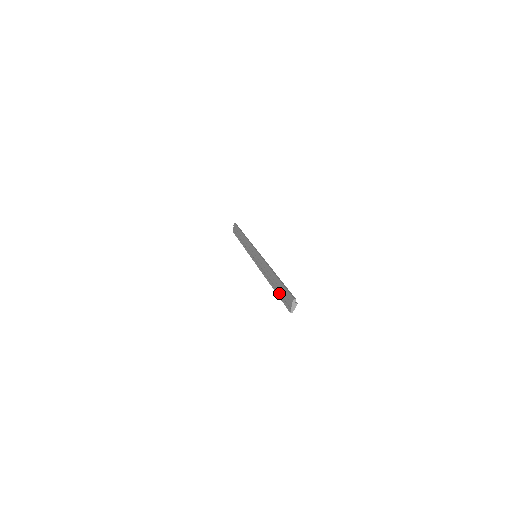
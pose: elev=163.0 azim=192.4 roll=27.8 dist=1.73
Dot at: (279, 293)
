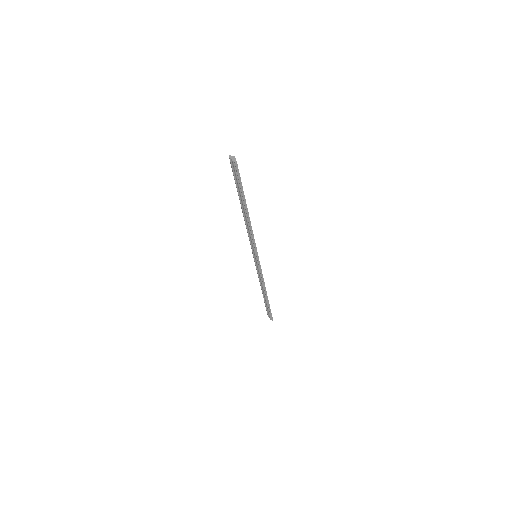
Dot at: (241, 192)
